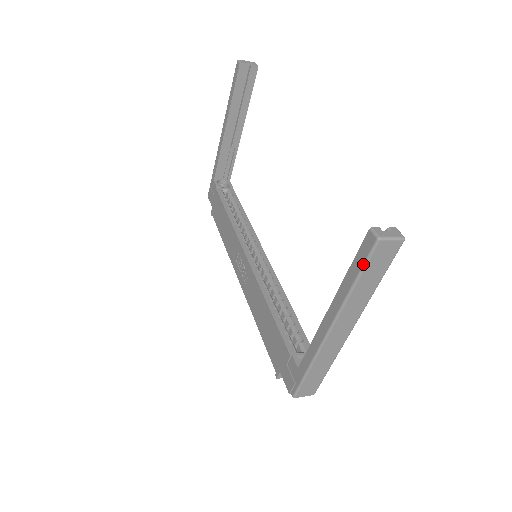
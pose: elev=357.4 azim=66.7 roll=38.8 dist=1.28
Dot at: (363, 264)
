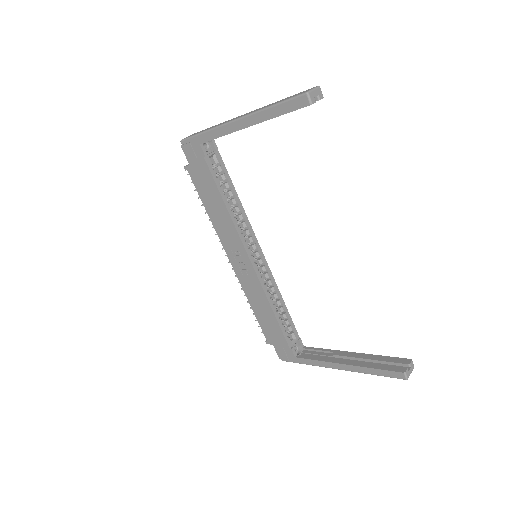
Dot at: occluded
